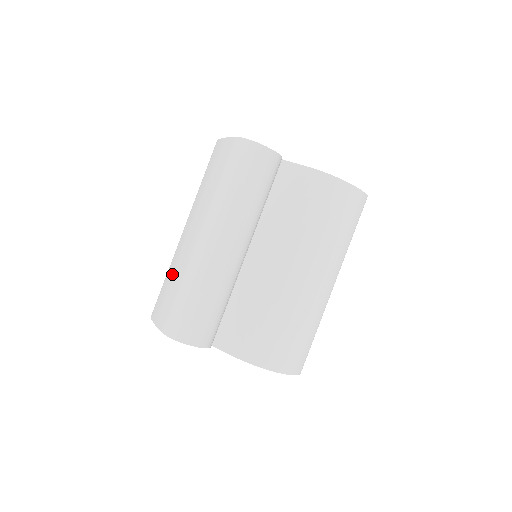
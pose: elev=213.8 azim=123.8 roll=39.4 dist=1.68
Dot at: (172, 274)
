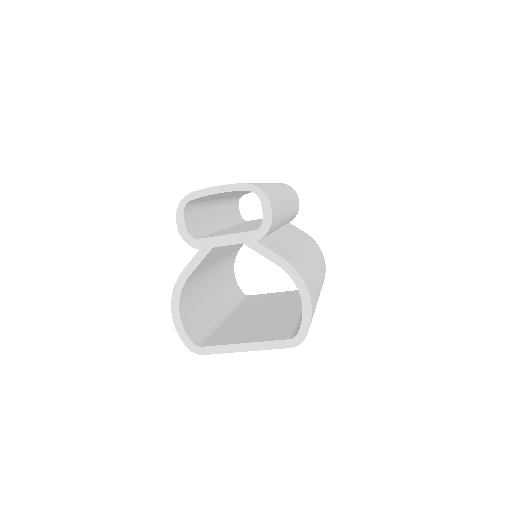
Dot at: occluded
